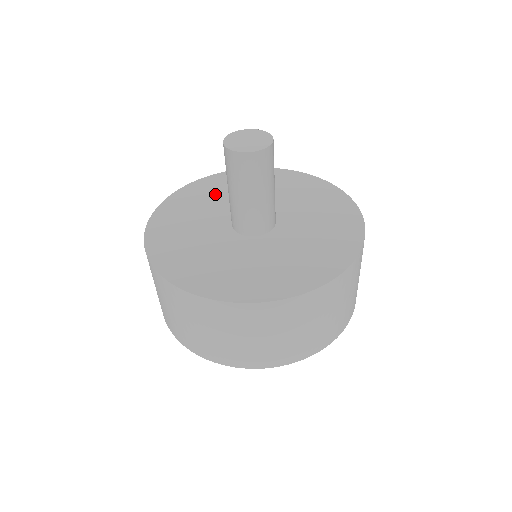
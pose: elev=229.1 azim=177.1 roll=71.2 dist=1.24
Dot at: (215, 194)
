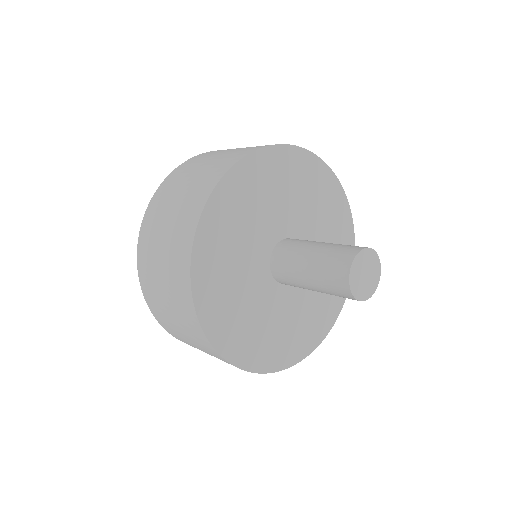
Dot at: (232, 245)
